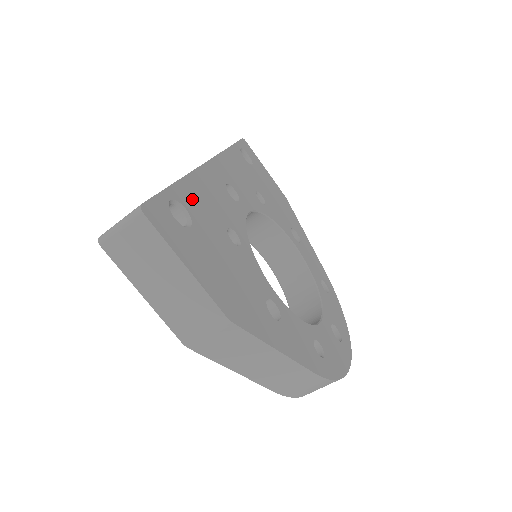
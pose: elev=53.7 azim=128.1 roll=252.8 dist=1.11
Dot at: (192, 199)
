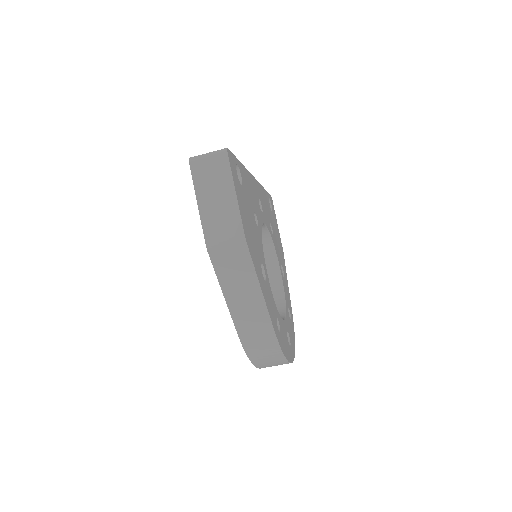
Dot at: (245, 178)
